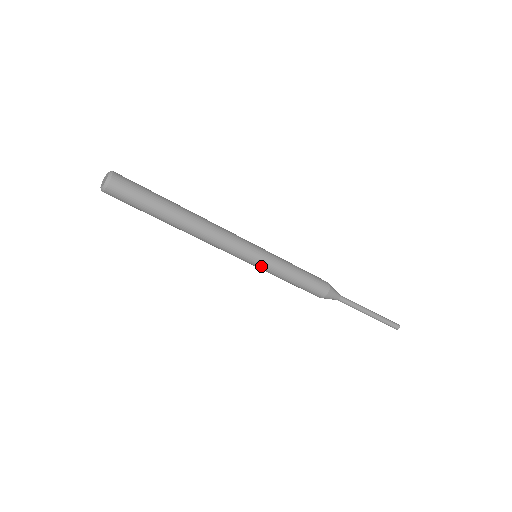
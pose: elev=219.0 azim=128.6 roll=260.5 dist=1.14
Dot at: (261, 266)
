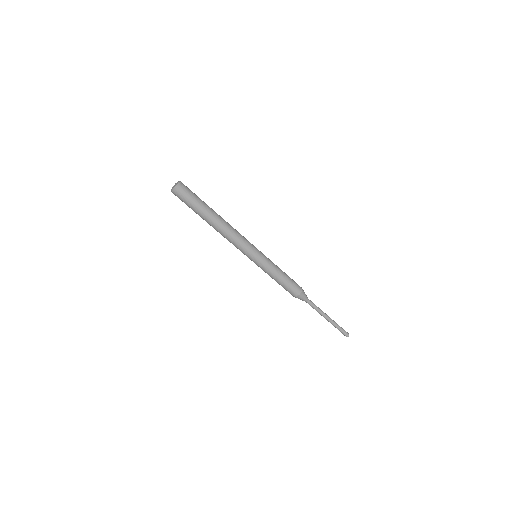
Dot at: (262, 259)
